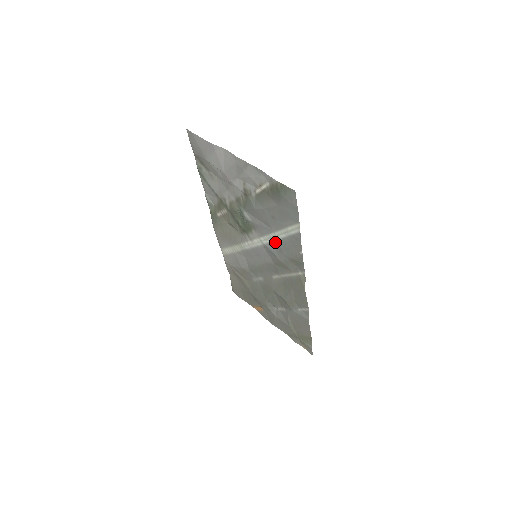
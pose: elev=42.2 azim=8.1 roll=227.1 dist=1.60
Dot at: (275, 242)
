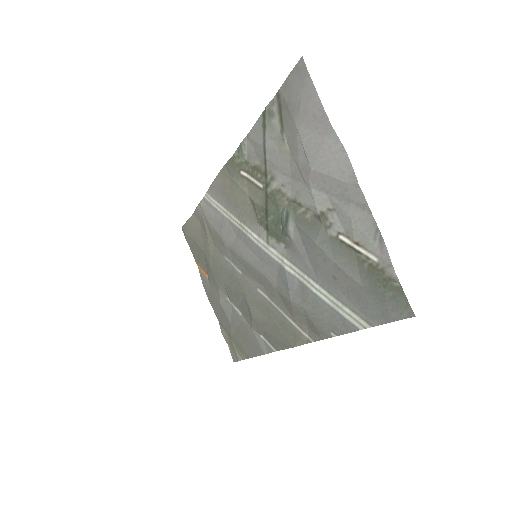
Dot at: (304, 286)
